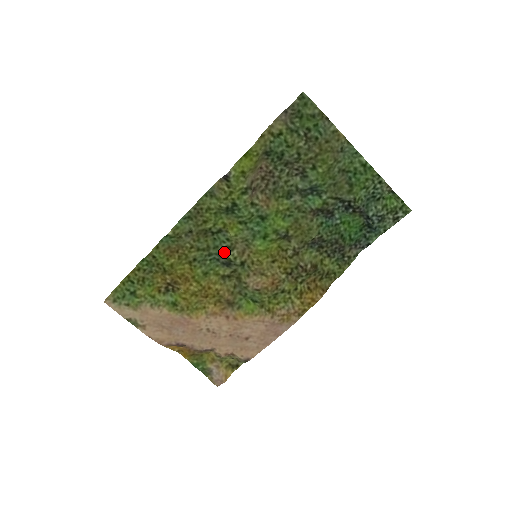
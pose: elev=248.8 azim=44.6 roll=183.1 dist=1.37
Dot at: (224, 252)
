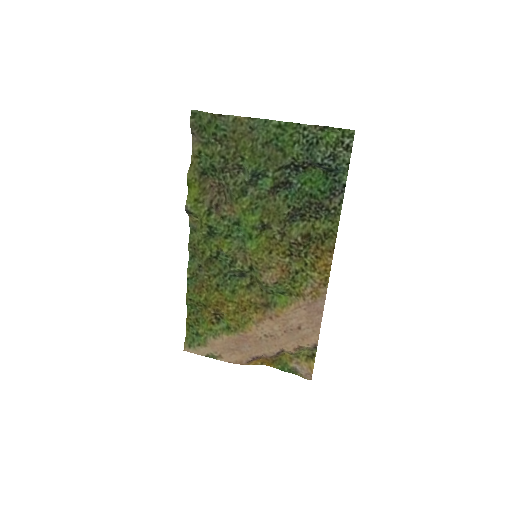
Dot at: (232, 267)
